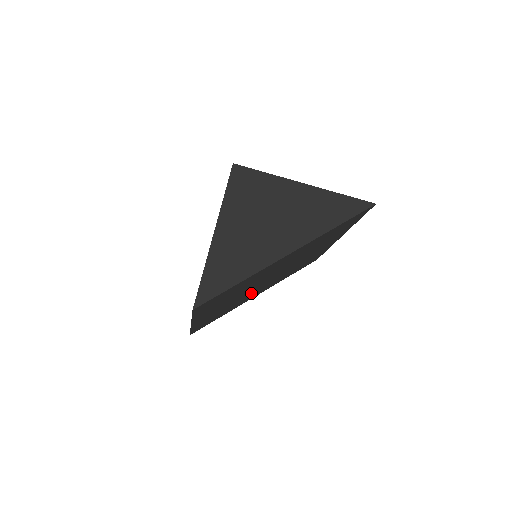
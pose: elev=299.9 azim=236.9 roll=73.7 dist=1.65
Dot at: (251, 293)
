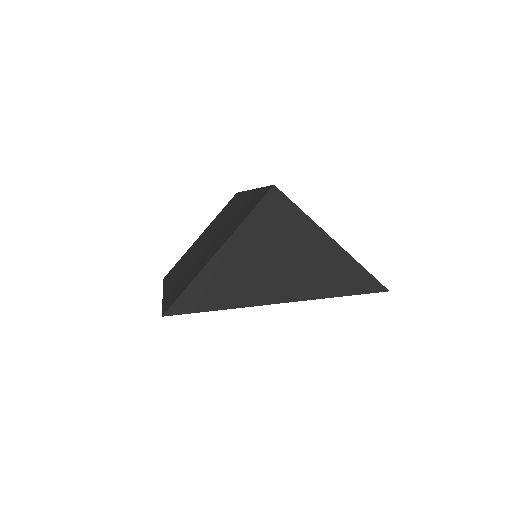
Dot at: occluded
